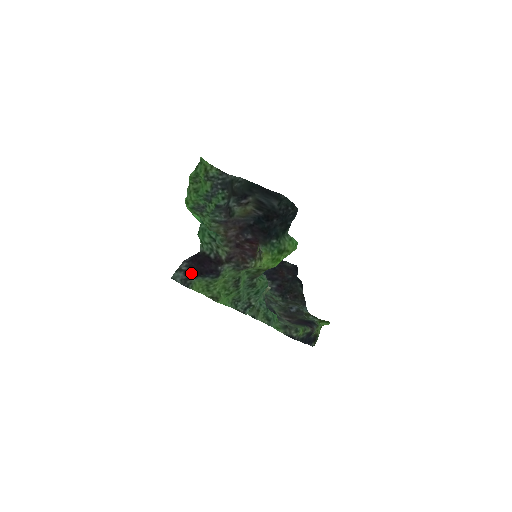
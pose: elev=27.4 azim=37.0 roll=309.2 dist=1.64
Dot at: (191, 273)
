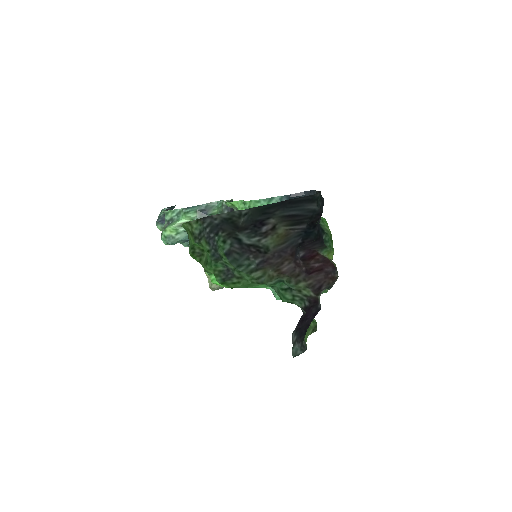
Dot at: (301, 335)
